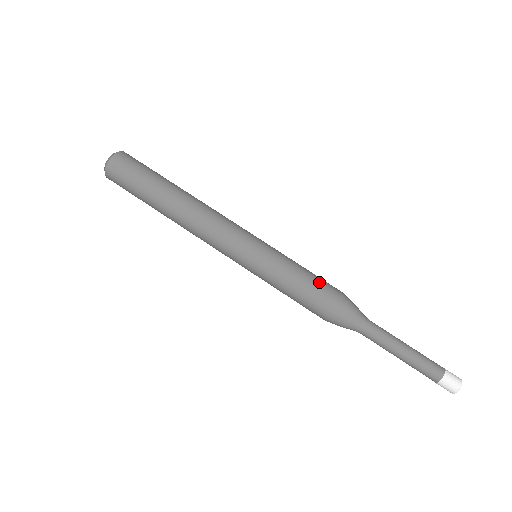
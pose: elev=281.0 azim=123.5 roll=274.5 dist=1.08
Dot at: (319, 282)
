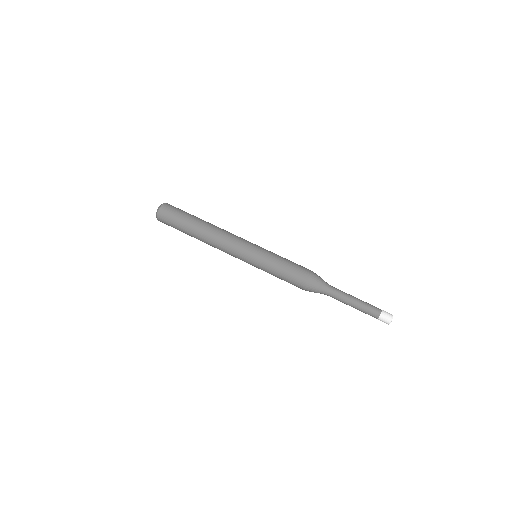
Dot at: occluded
